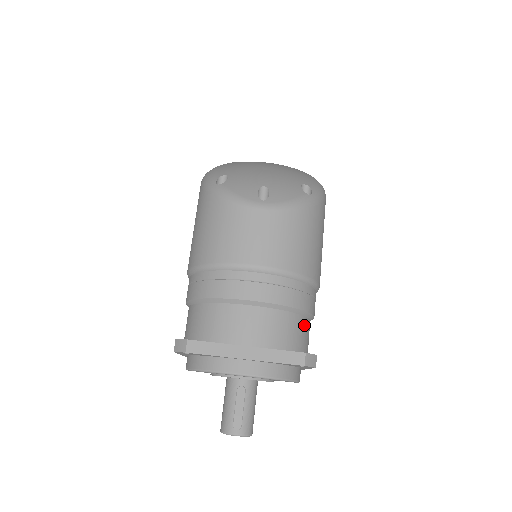
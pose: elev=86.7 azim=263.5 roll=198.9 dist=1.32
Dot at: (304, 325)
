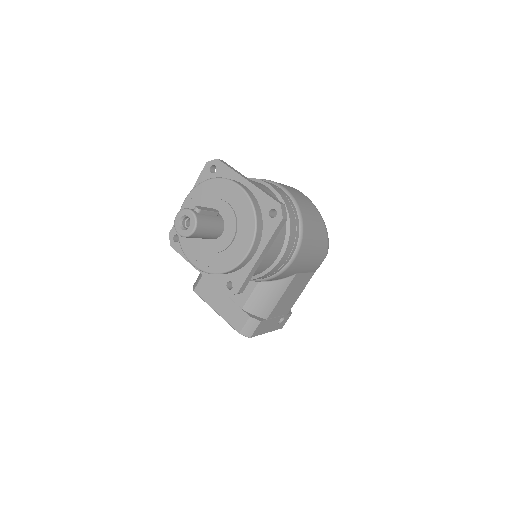
Dot at: (283, 229)
